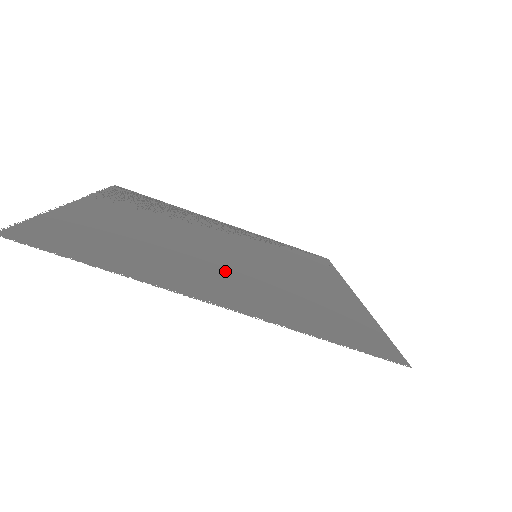
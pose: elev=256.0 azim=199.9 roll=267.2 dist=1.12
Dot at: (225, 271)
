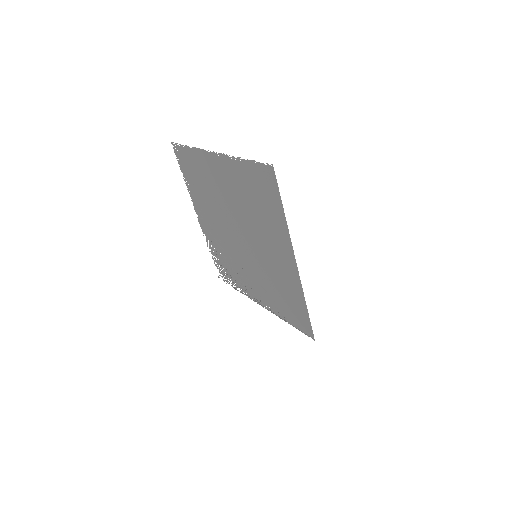
Dot at: (230, 202)
